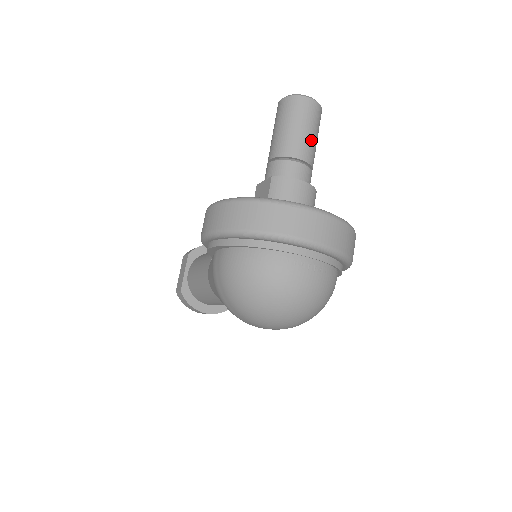
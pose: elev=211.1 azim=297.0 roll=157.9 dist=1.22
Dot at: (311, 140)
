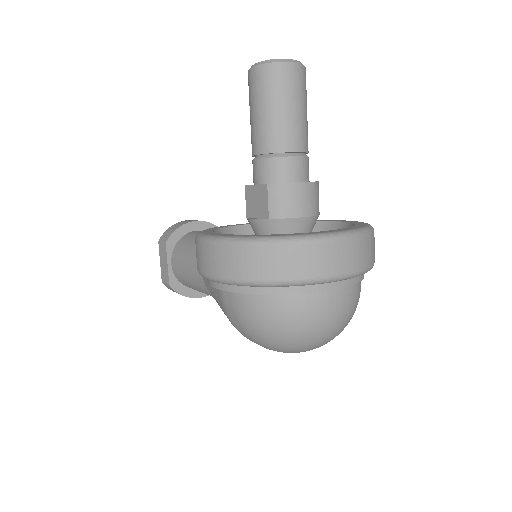
Dot at: (303, 120)
